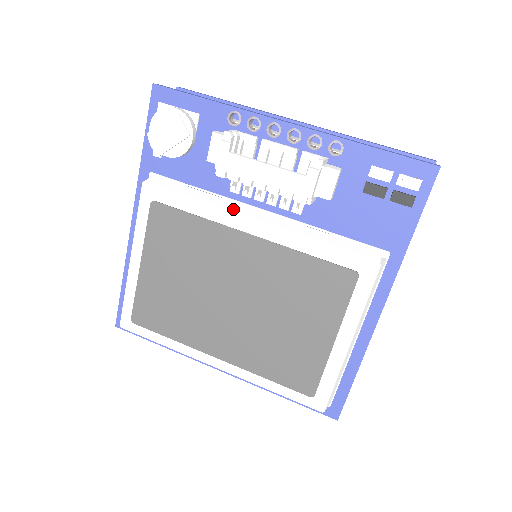
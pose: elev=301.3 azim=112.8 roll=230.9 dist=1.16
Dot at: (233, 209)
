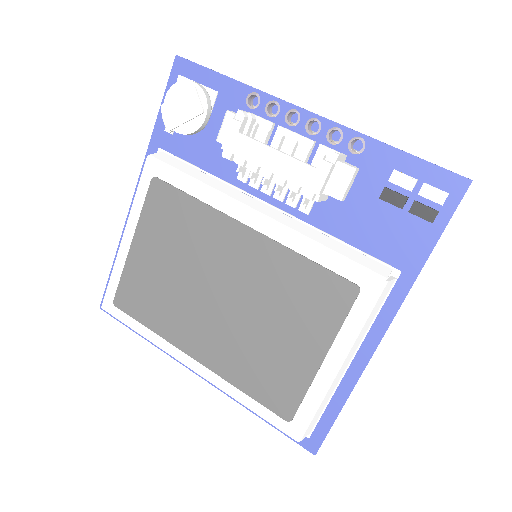
Dot at: (235, 197)
